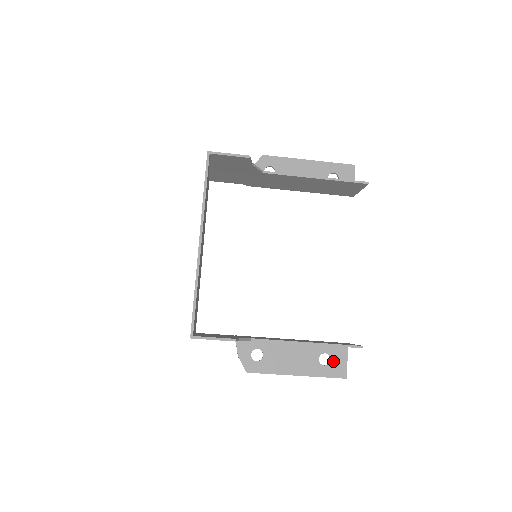
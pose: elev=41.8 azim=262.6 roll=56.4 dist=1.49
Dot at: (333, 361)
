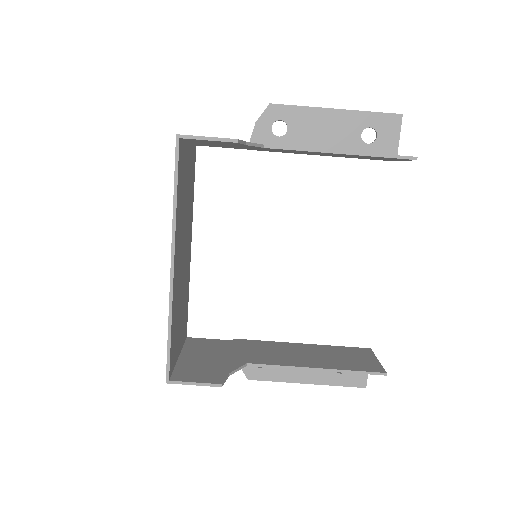
Dot at: occluded
